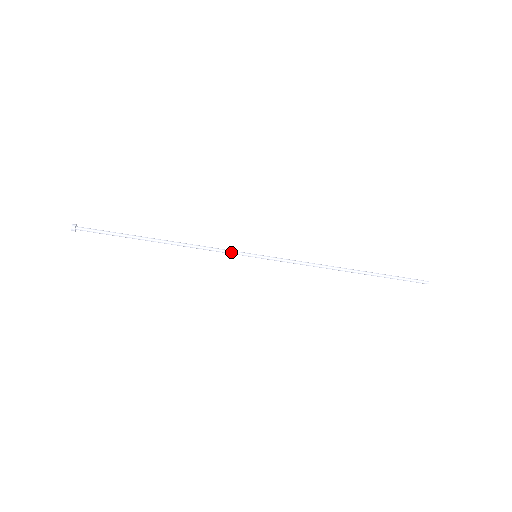
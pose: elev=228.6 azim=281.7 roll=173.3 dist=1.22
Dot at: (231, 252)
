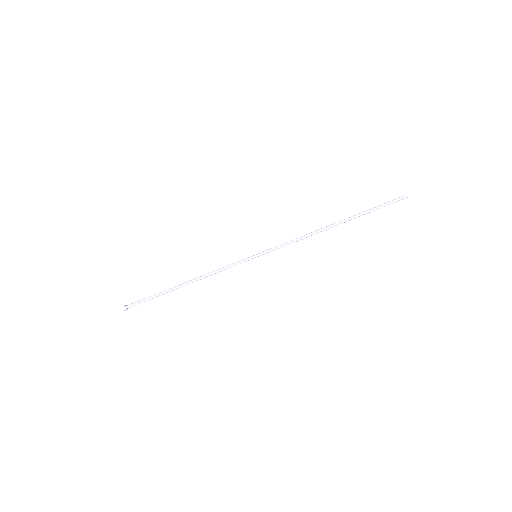
Dot at: (236, 264)
